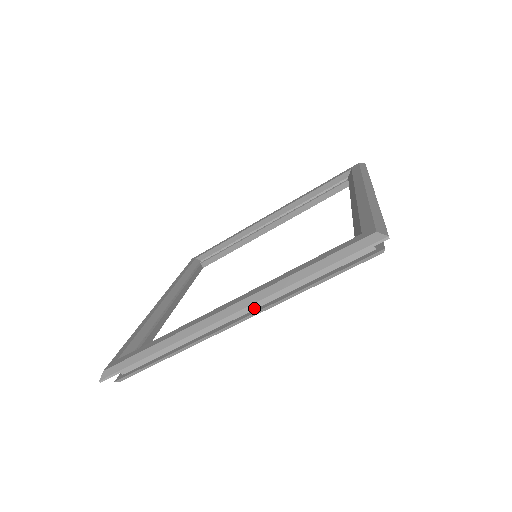
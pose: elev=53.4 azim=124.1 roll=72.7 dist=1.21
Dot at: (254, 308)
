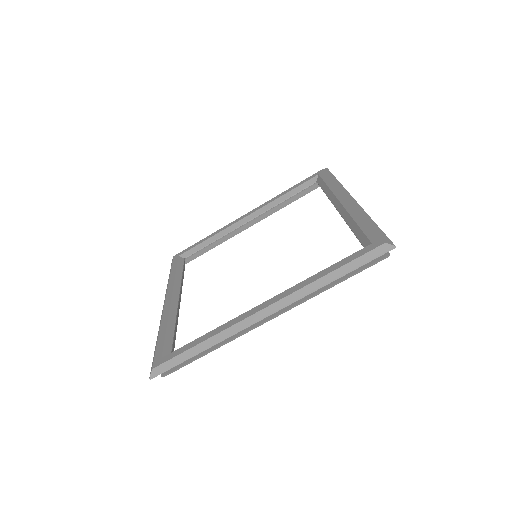
Dot at: occluded
